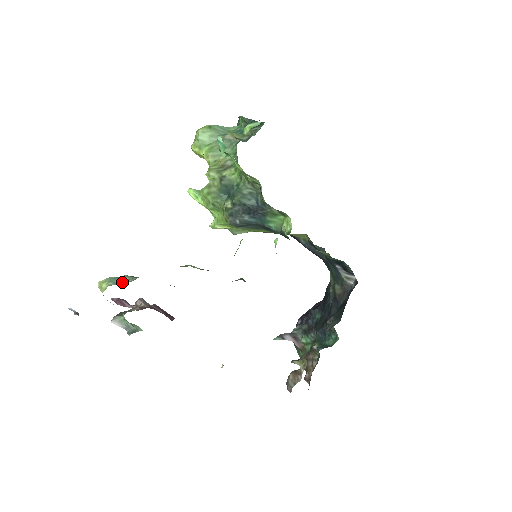
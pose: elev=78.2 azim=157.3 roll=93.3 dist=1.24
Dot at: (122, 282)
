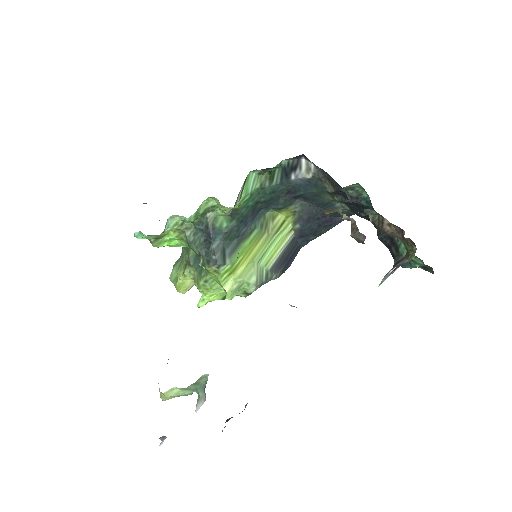
Dot at: occluded
